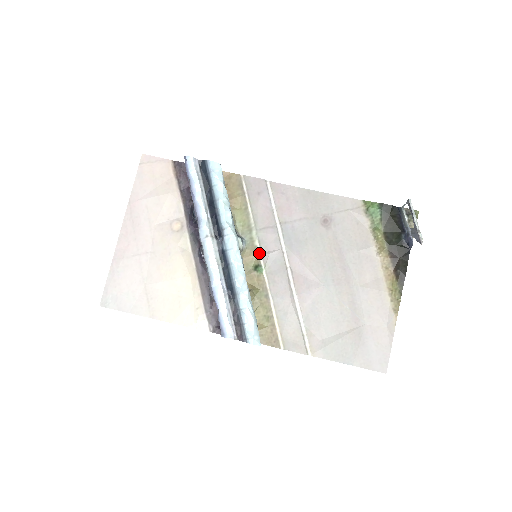
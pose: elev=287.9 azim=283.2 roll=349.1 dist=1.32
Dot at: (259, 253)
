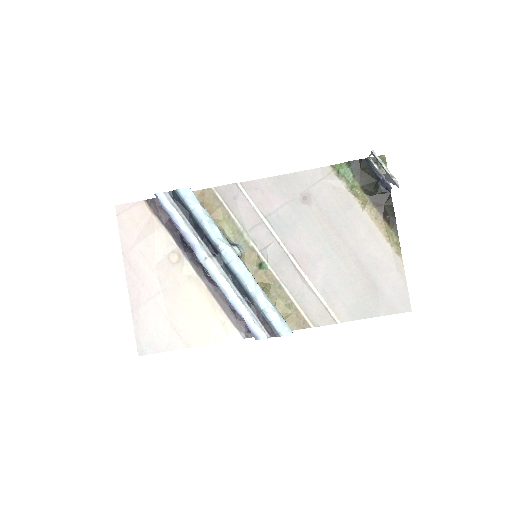
Dot at: (257, 252)
